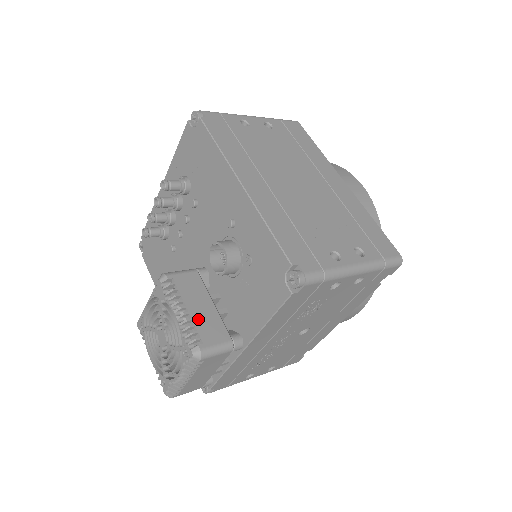
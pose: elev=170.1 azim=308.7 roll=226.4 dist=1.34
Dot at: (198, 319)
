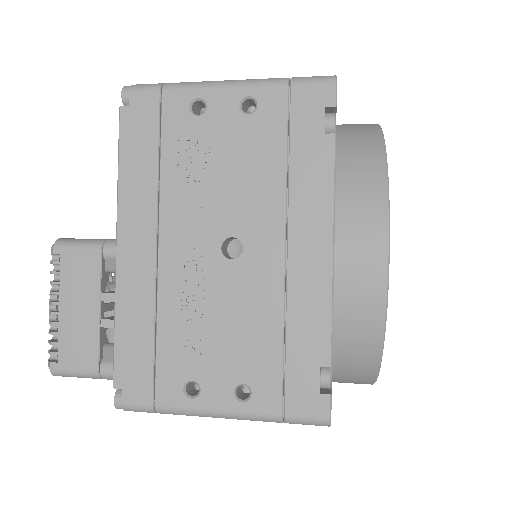
Dot at: occluded
